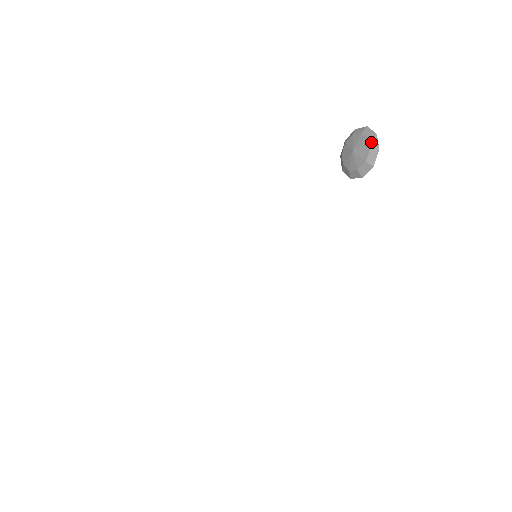
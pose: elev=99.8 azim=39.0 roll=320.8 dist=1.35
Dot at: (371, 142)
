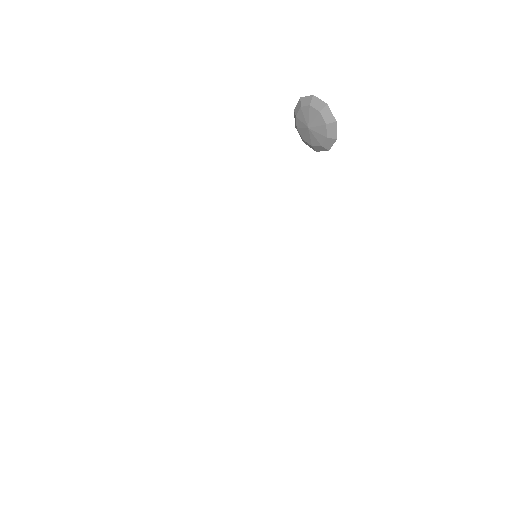
Dot at: (324, 115)
